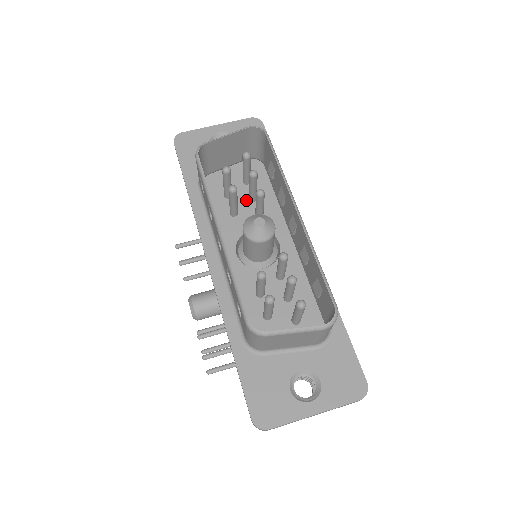
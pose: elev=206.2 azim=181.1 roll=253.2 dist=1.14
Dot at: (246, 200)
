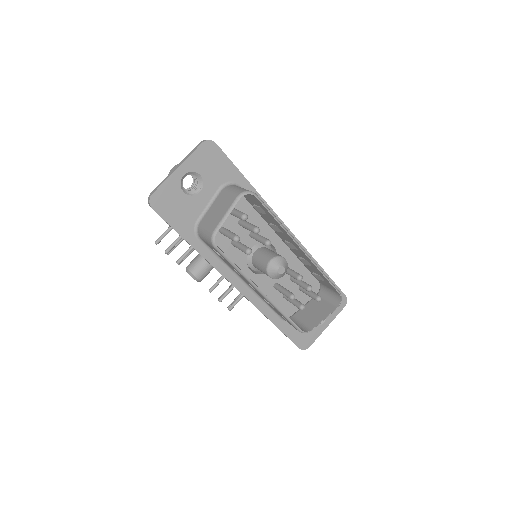
Dot at: (237, 226)
